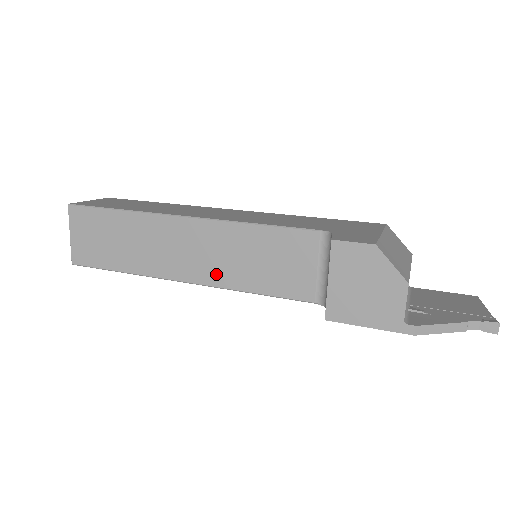
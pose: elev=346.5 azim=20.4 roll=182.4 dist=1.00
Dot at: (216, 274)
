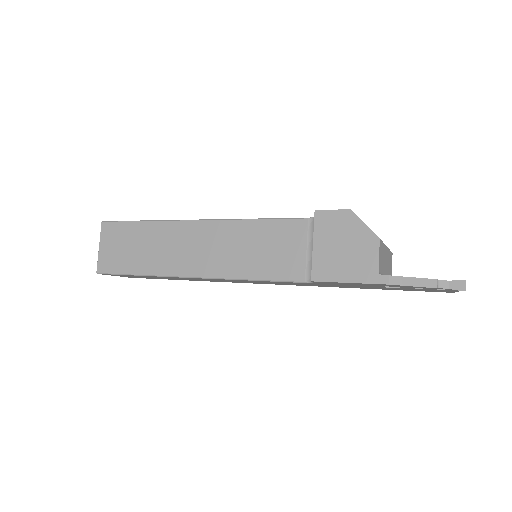
Dot at: (220, 266)
